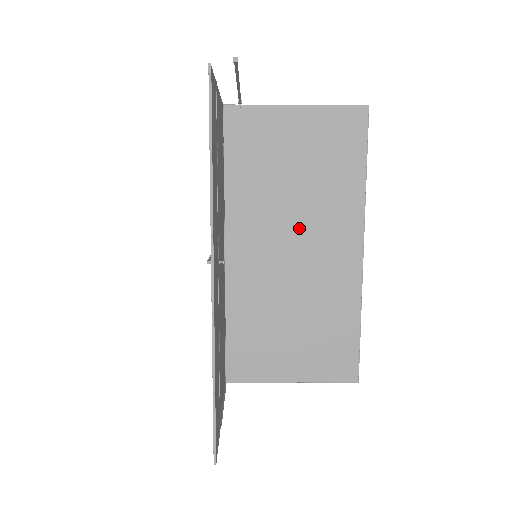
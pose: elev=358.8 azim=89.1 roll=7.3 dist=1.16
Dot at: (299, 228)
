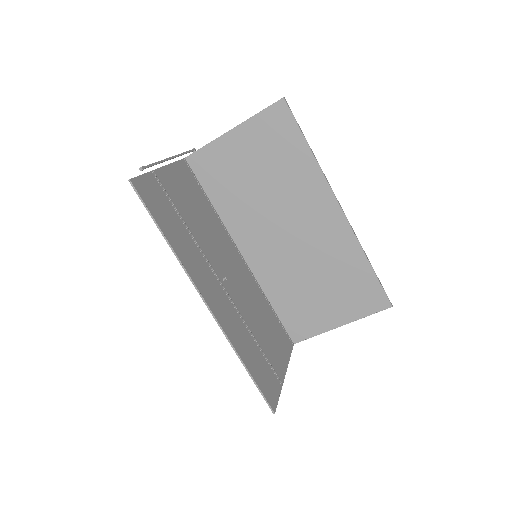
Dot at: (284, 215)
